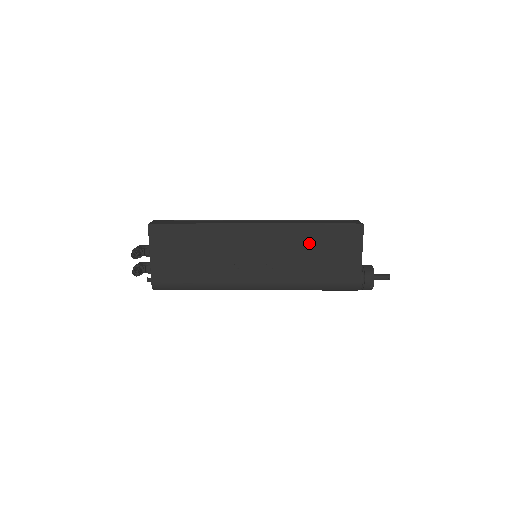
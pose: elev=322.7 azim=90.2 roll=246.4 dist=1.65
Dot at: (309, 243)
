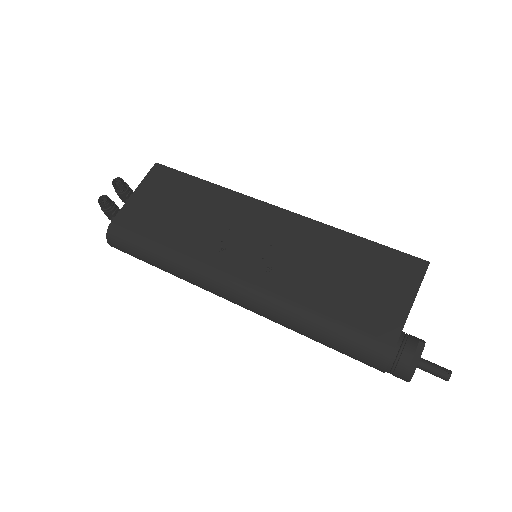
Dot at: (337, 255)
